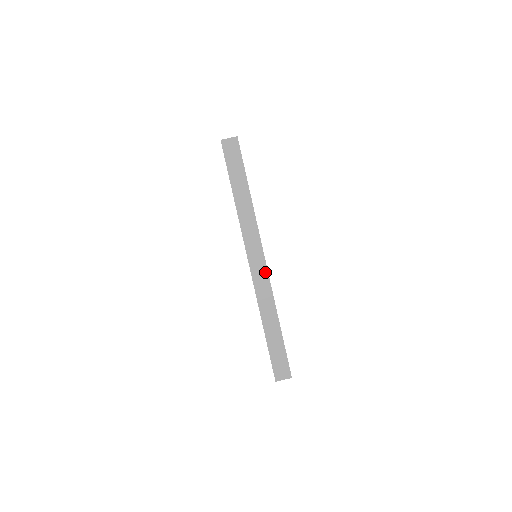
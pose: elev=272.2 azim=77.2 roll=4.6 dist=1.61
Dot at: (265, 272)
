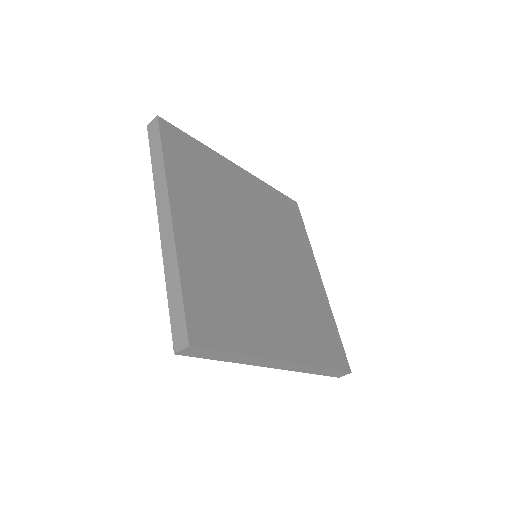
Dot at: (293, 365)
